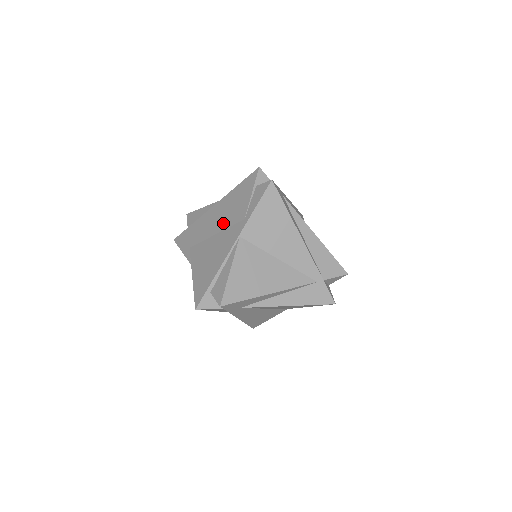
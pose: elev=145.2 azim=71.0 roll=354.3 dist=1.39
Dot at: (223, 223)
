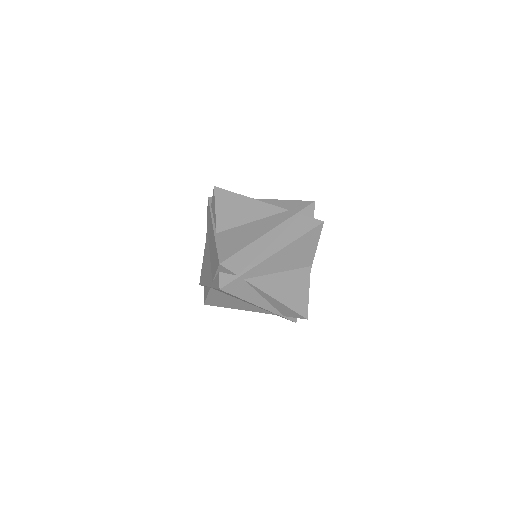
Dot at: (211, 257)
